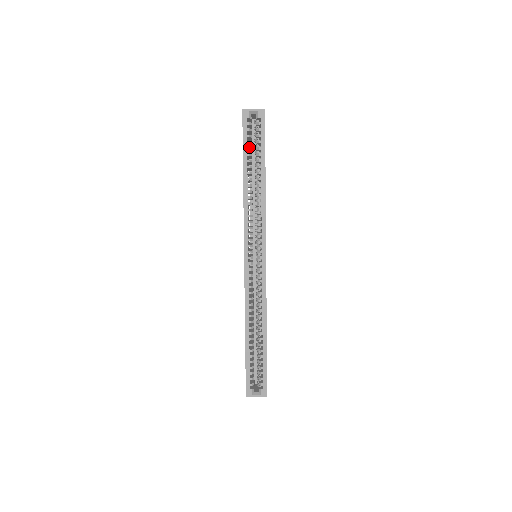
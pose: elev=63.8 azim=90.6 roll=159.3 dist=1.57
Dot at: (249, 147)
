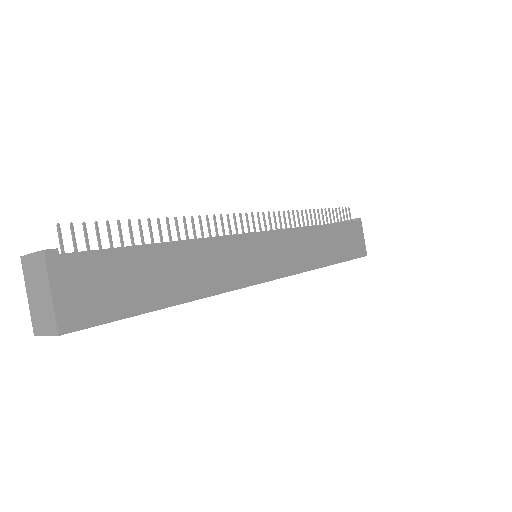
Dot at: occluded
